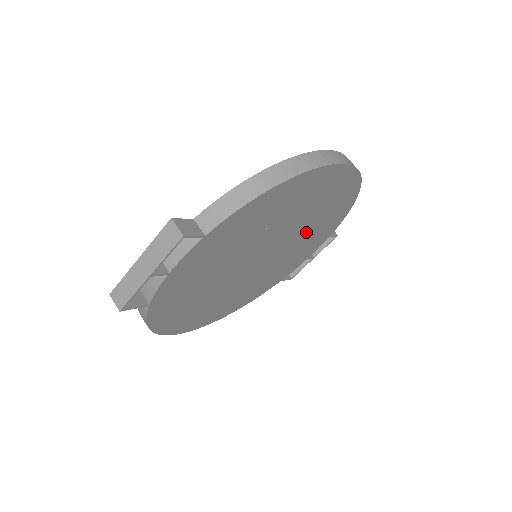
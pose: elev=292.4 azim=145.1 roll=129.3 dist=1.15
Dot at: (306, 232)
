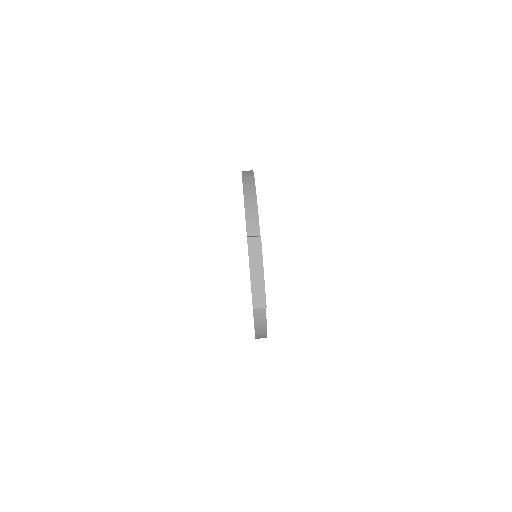
Dot at: occluded
